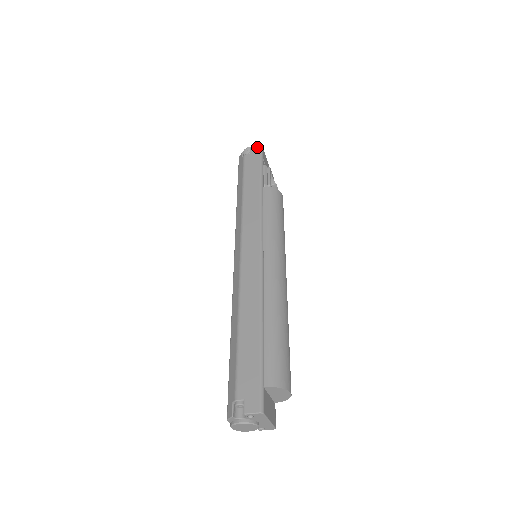
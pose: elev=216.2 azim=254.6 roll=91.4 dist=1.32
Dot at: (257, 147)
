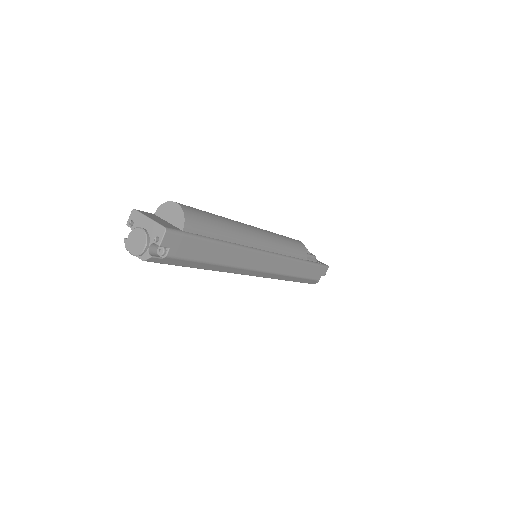
Dot at: occluded
